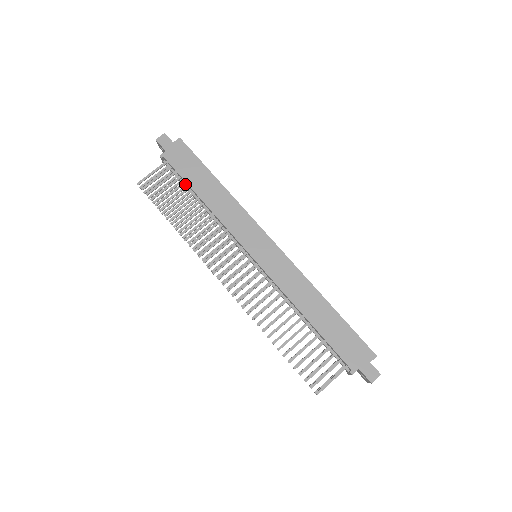
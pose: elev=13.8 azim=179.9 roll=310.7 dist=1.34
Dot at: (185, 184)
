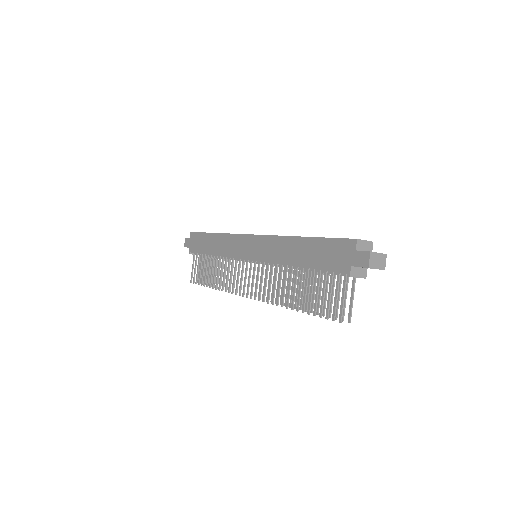
Dot at: occluded
